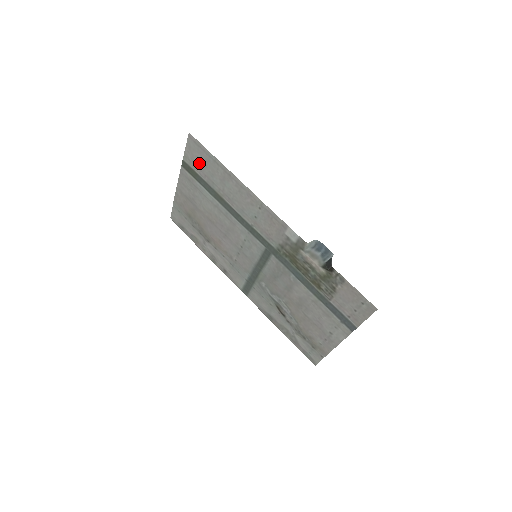
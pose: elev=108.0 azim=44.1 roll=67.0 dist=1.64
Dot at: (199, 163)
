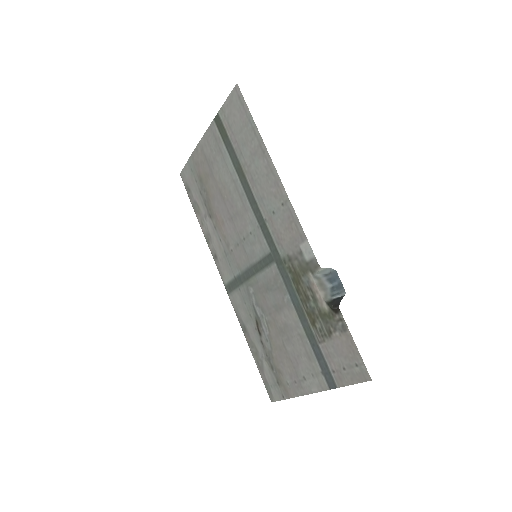
Dot at: (234, 124)
